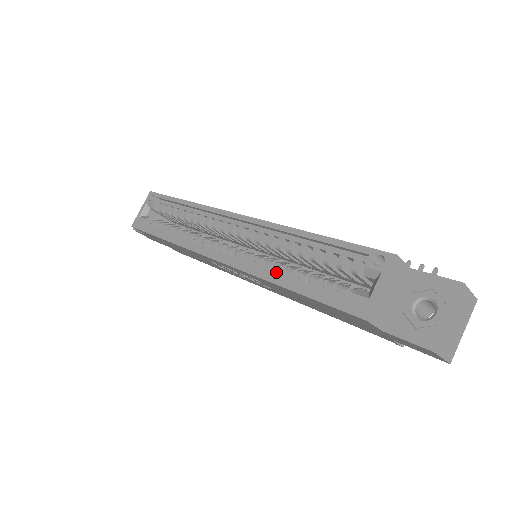
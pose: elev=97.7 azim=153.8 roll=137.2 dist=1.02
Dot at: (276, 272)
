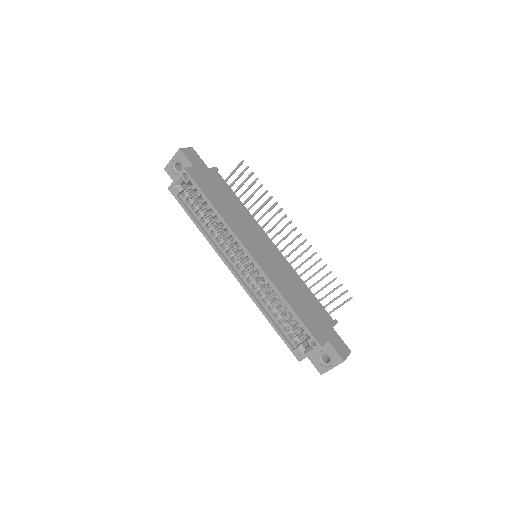
Dot at: (266, 305)
